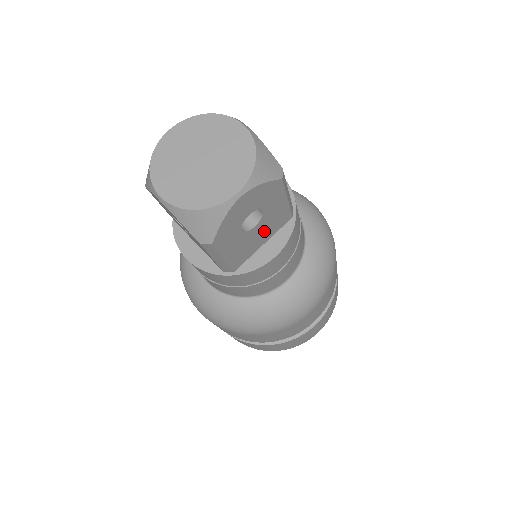
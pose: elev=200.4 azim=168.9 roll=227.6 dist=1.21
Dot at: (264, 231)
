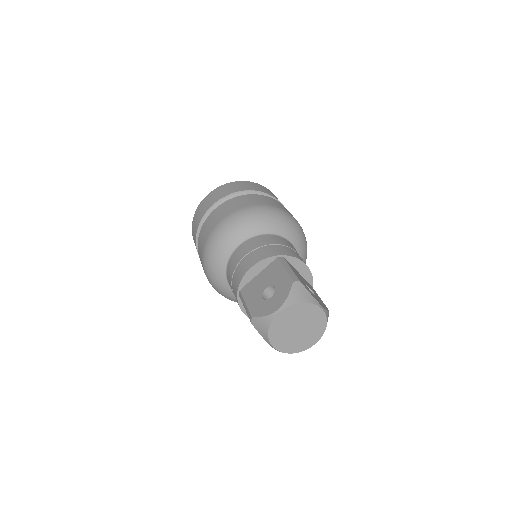
Dot at: occluded
